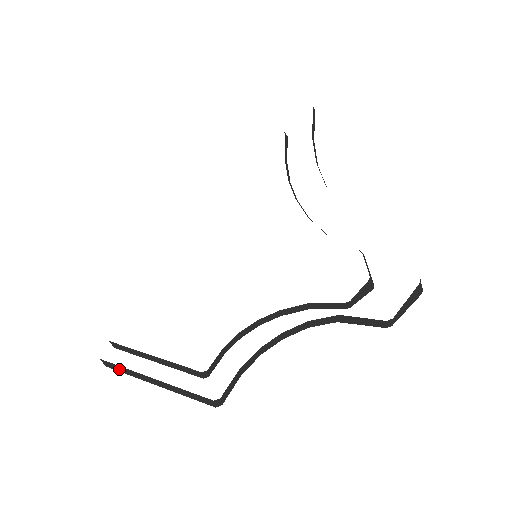
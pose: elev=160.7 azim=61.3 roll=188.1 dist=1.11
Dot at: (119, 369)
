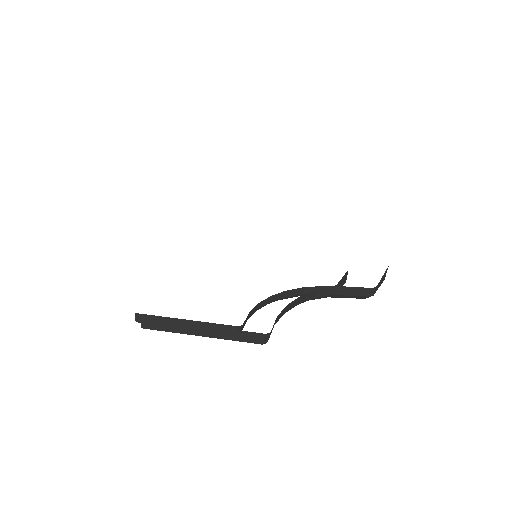
Dot at: (159, 326)
